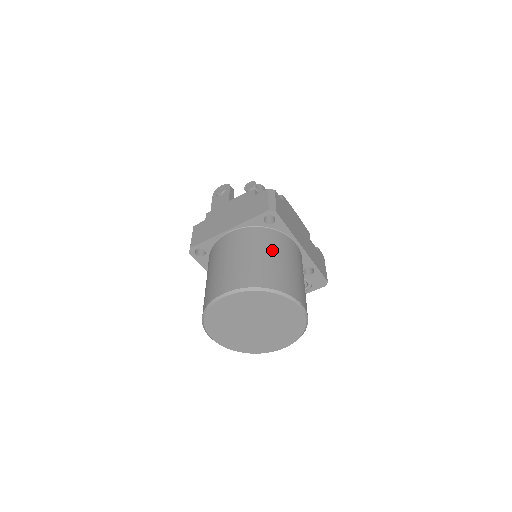
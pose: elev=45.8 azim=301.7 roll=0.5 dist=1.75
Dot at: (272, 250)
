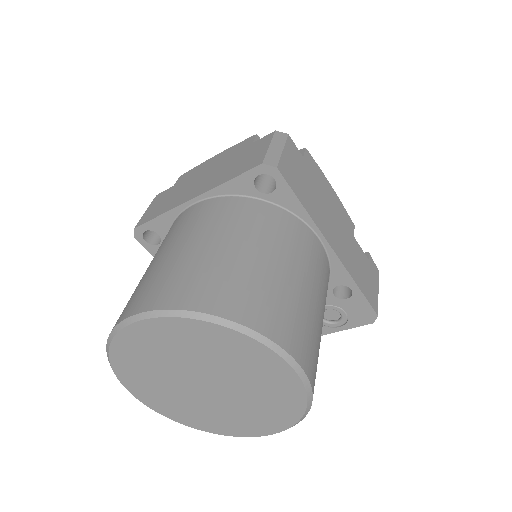
Dot at: (257, 240)
